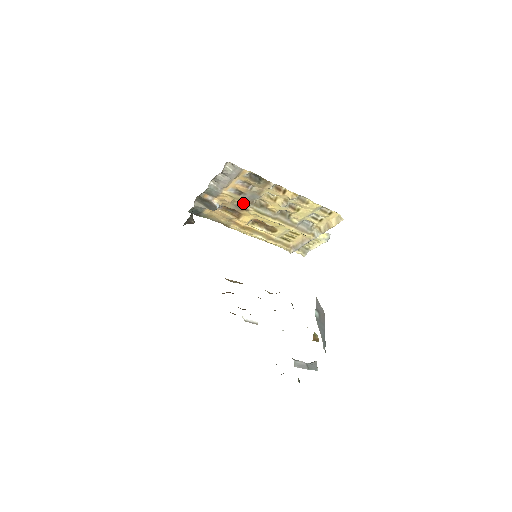
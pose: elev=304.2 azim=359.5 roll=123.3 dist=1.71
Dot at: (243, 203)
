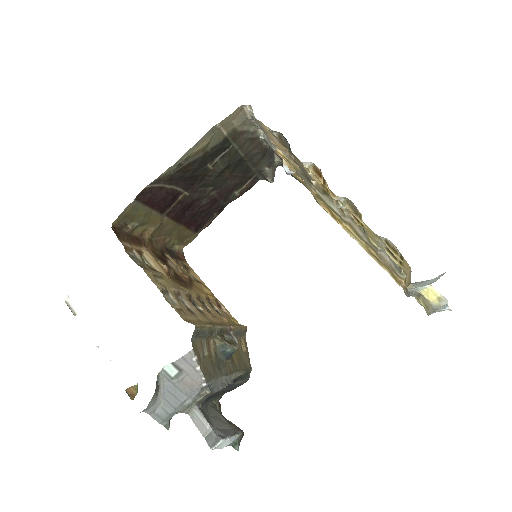
Dot at: (304, 177)
